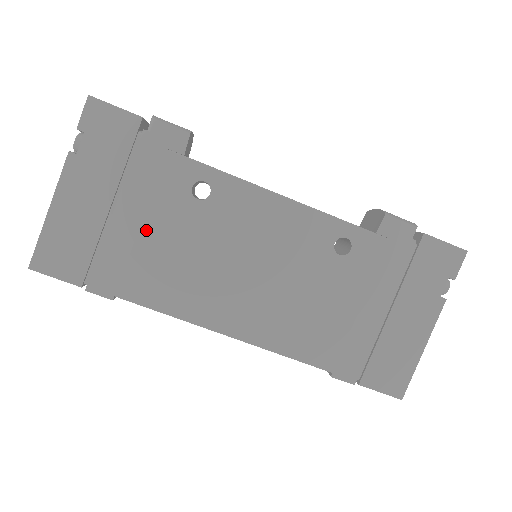
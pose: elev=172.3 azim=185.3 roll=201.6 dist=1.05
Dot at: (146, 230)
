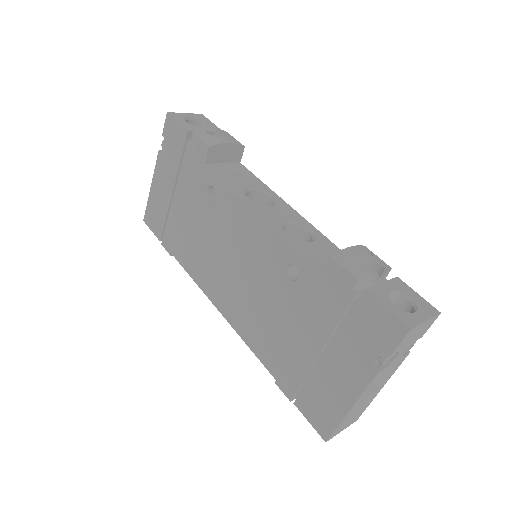
Dot at: (185, 214)
